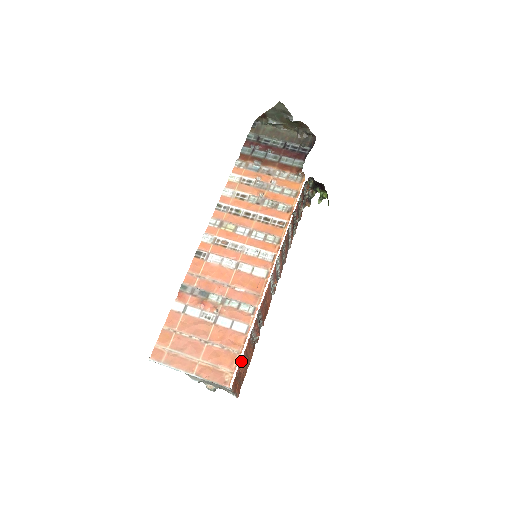
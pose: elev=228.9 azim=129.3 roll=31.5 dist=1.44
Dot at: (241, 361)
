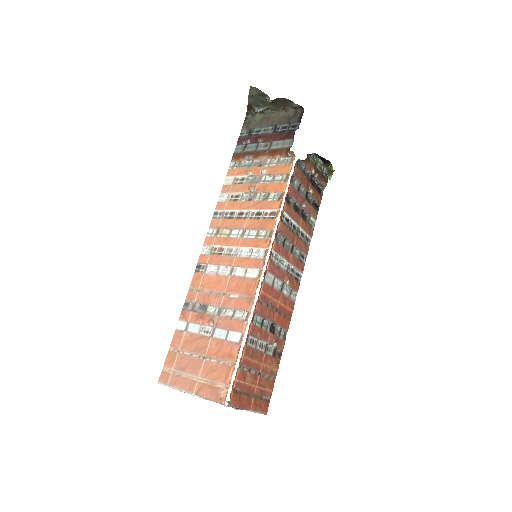
Dot at: (239, 374)
